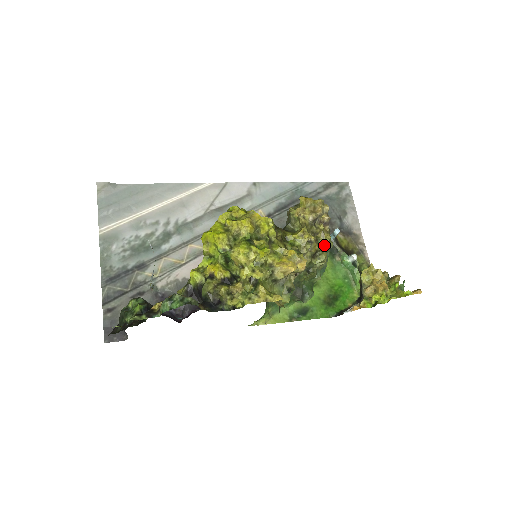
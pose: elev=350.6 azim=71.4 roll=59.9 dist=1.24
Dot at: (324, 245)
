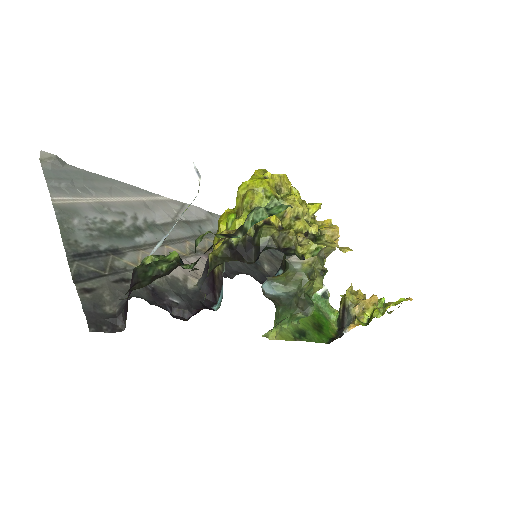
Dot at: occluded
